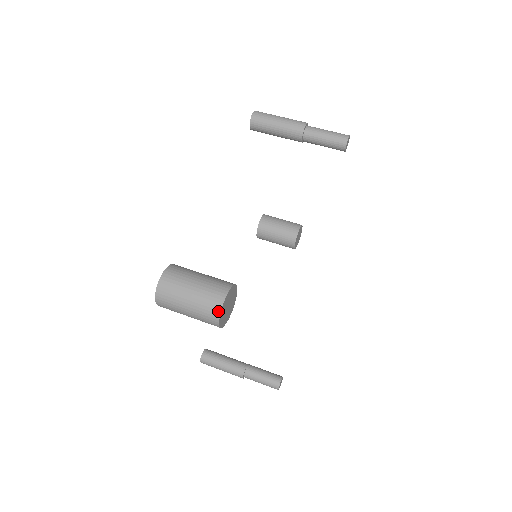
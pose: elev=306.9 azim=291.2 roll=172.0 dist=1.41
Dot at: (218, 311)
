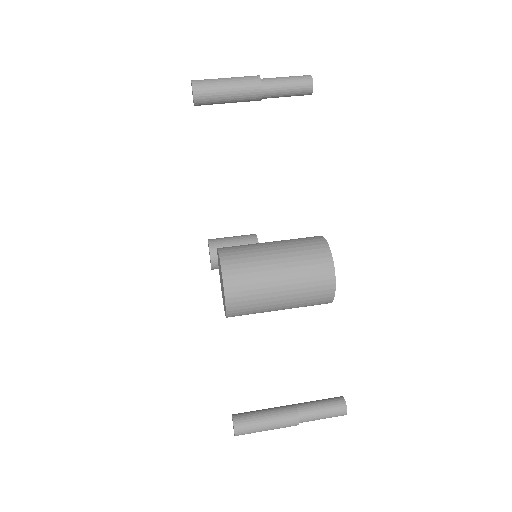
Dot at: (330, 269)
